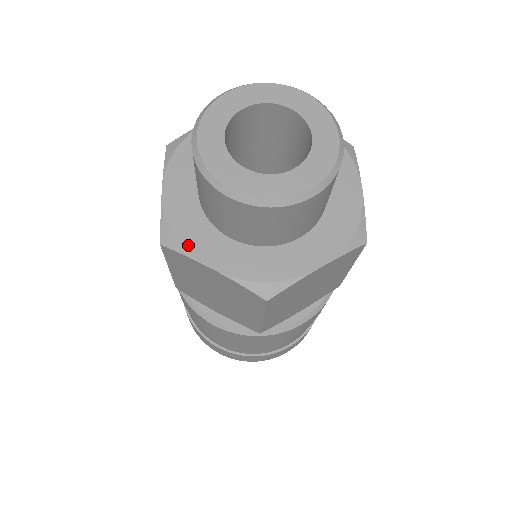
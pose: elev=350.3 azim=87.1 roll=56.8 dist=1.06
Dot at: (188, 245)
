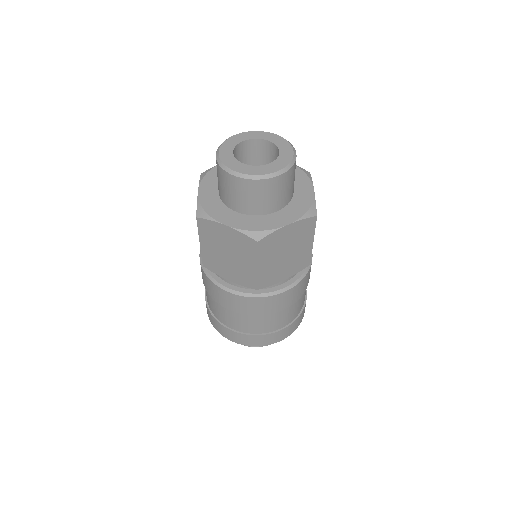
Dot at: (212, 215)
